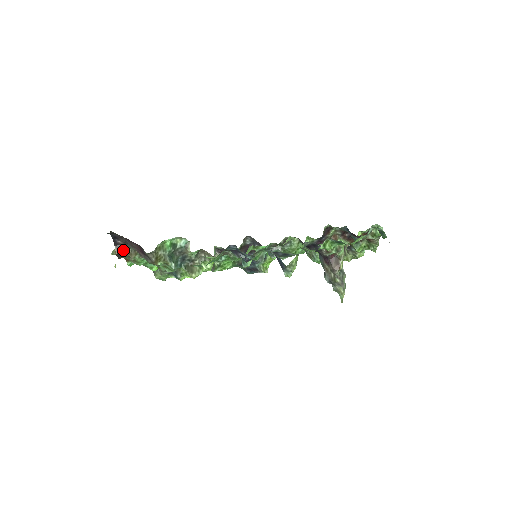
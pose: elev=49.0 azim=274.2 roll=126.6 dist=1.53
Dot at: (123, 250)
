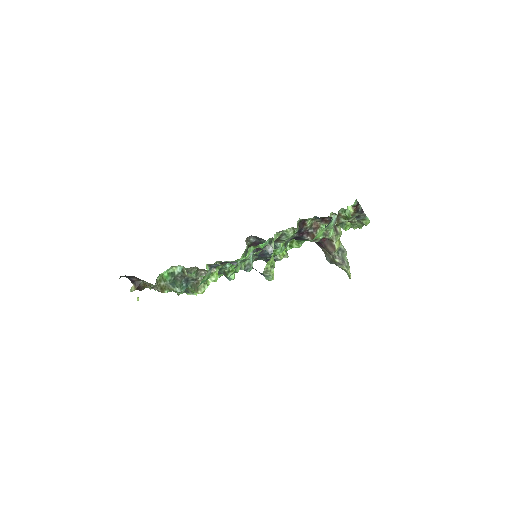
Dot at: (140, 284)
